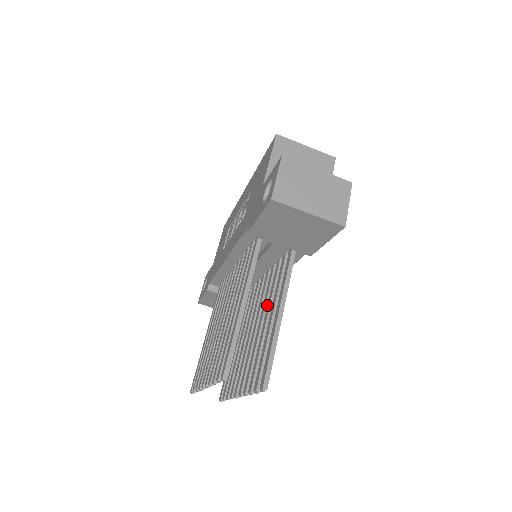
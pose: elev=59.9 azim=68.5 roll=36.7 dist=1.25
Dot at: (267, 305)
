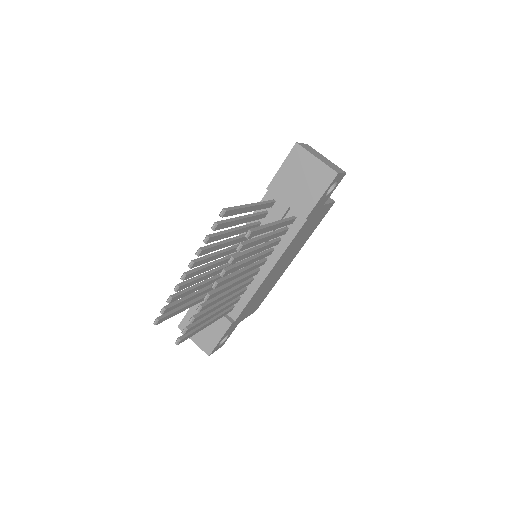
Dot at: occluded
